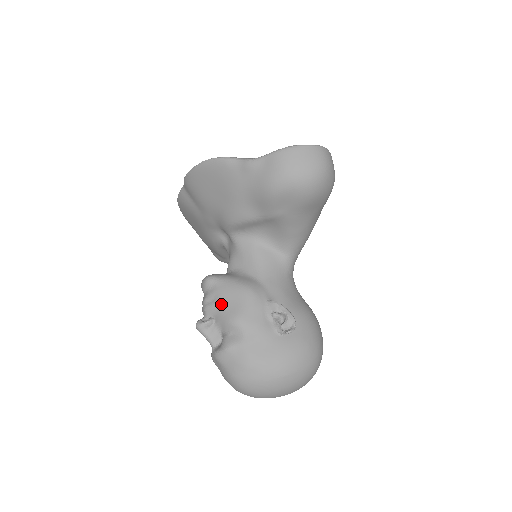
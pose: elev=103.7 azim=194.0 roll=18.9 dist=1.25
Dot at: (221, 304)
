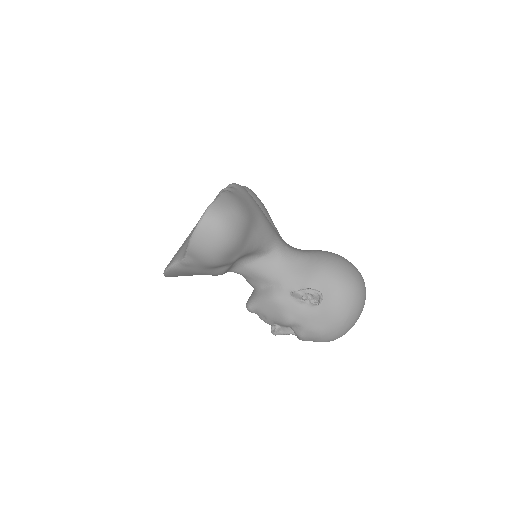
Dot at: (270, 318)
